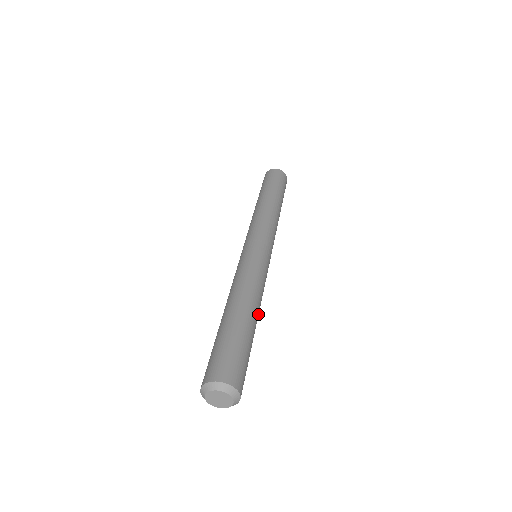
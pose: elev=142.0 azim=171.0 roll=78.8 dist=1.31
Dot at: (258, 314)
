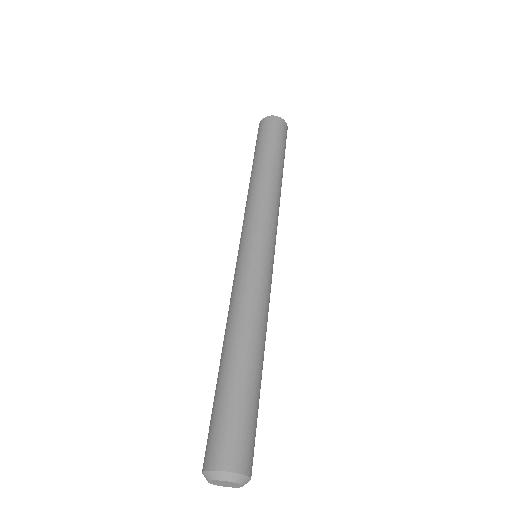
Dot at: (261, 344)
